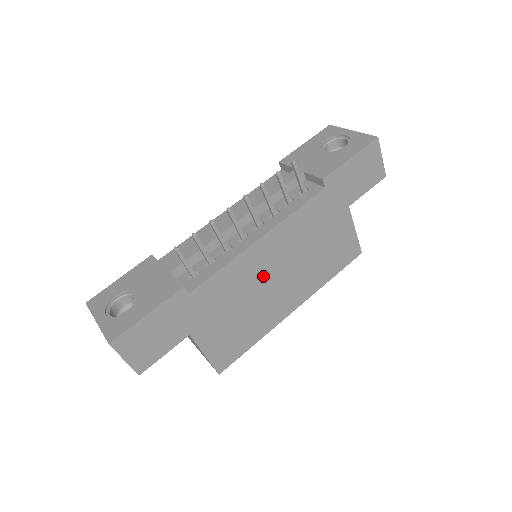
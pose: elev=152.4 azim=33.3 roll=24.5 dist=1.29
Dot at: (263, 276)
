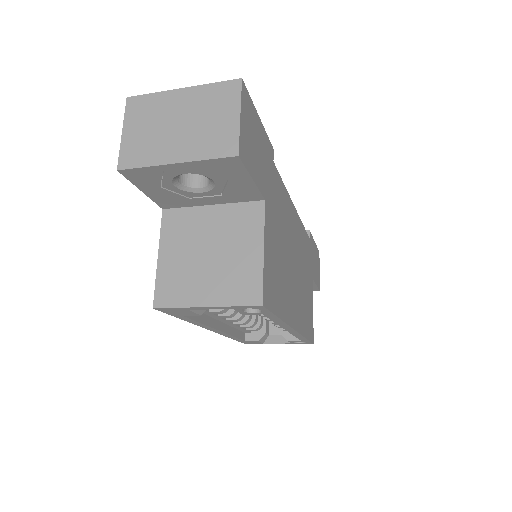
Dot at: (291, 245)
